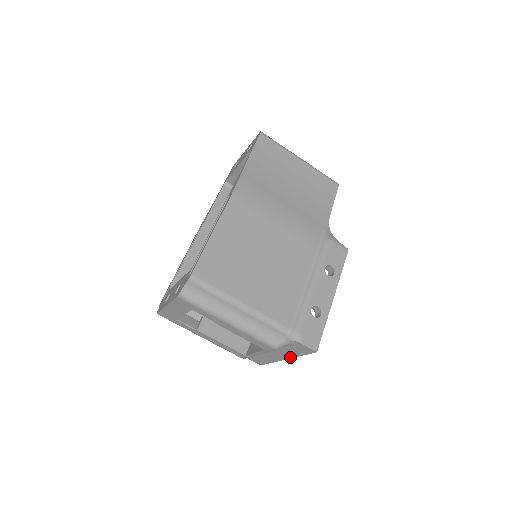
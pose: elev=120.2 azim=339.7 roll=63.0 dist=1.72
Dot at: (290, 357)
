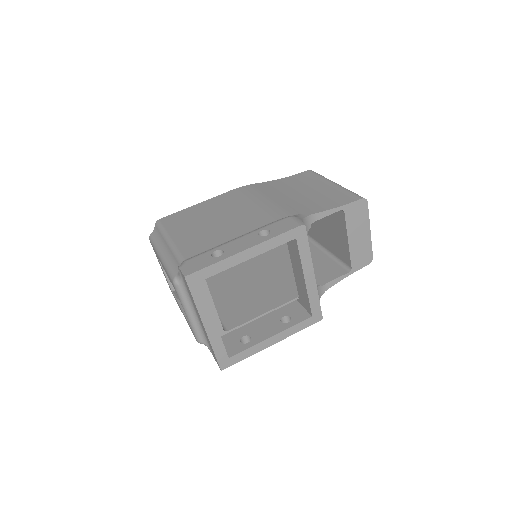
Dot at: (200, 316)
